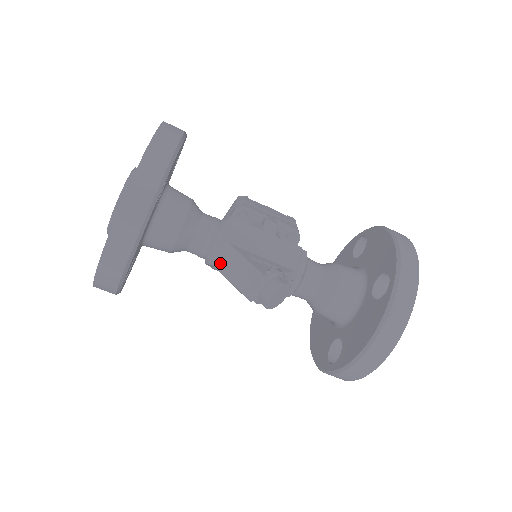
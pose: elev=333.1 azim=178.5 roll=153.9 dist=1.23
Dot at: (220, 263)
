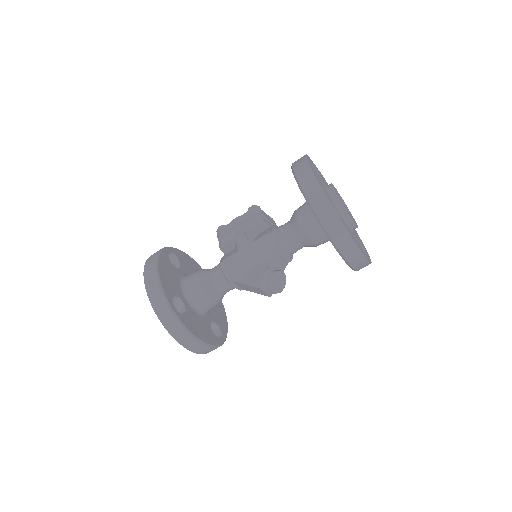
Dot at: (242, 288)
